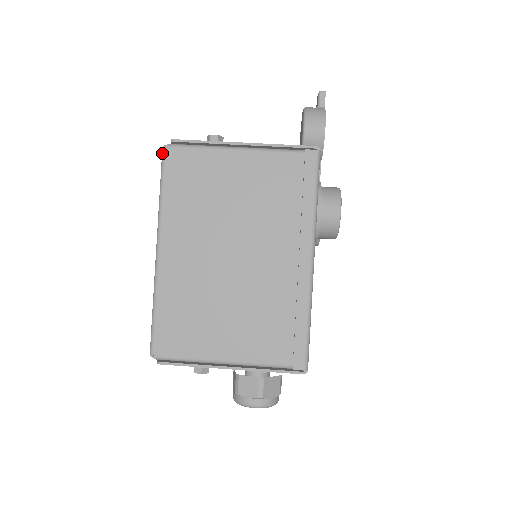
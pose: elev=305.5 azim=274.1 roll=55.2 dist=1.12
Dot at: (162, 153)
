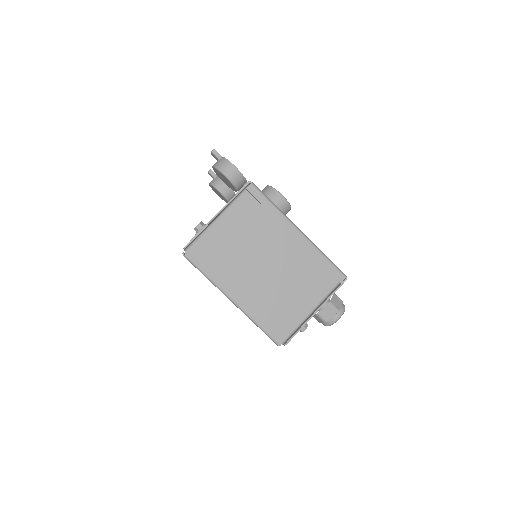
Dot at: (186, 258)
